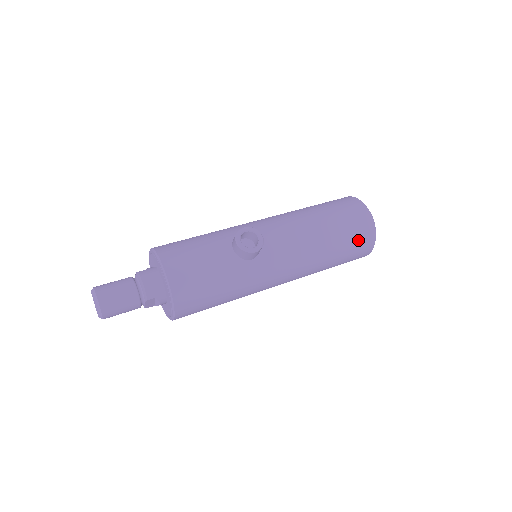
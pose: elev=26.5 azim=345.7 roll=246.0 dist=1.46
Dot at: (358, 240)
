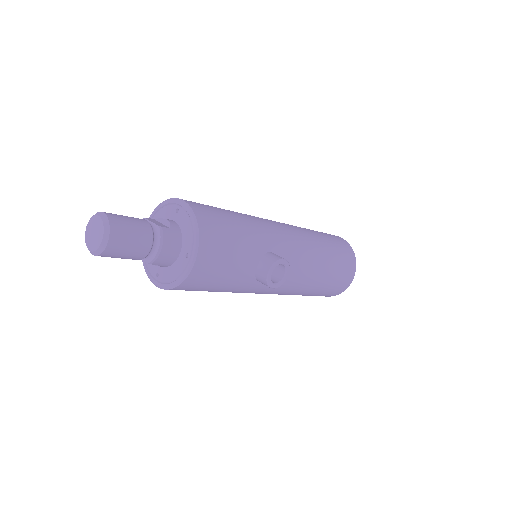
Dot at: (327, 293)
